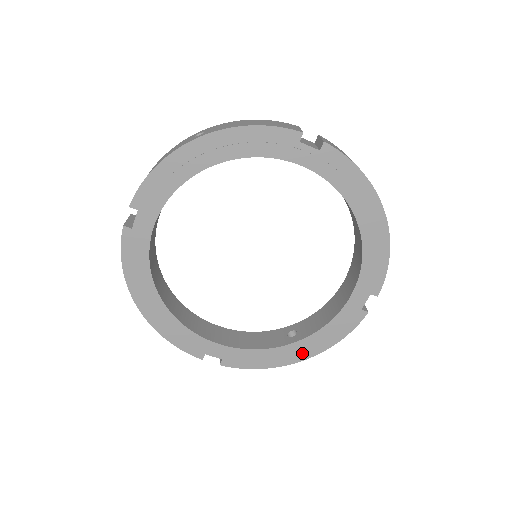
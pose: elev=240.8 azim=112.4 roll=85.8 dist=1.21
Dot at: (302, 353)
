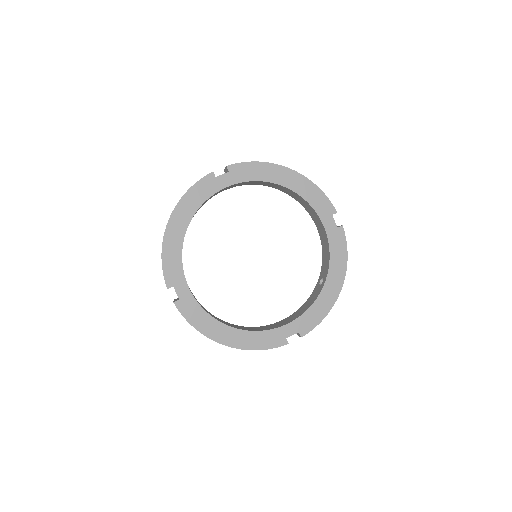
Dot at: (336, 284)
